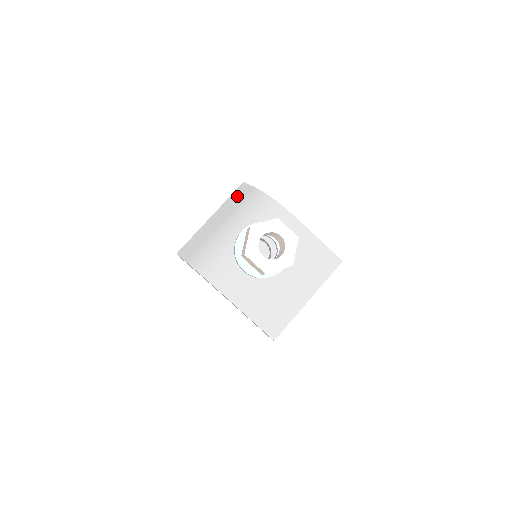
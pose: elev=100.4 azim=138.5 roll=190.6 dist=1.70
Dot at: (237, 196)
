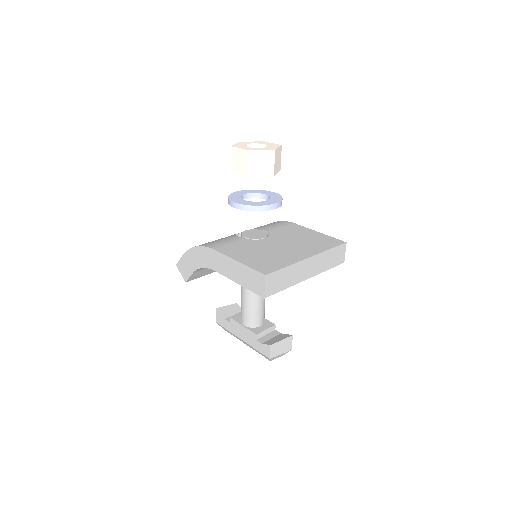
Dot at: occluded
